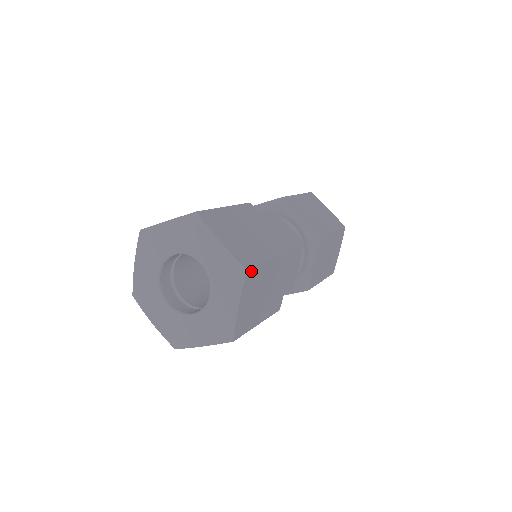
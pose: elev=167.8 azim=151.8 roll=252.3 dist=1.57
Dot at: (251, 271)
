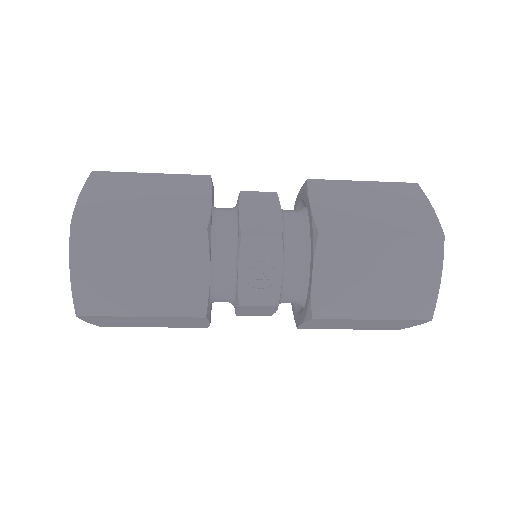
Dot at: (102, 174)
